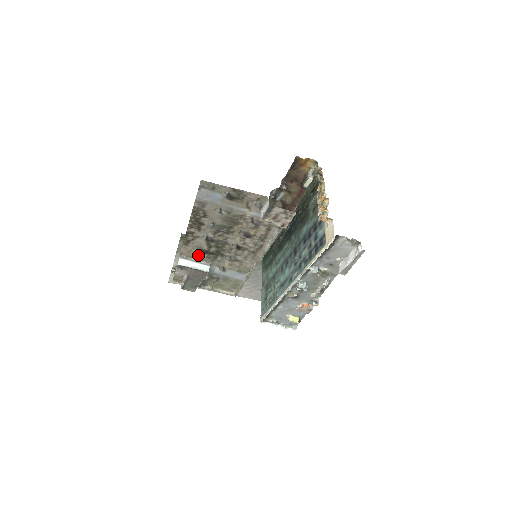
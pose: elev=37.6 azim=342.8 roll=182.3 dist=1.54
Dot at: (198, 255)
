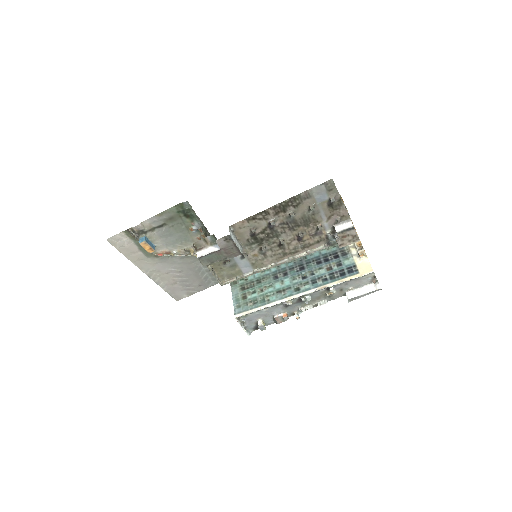
Dot at: (244, 234)
